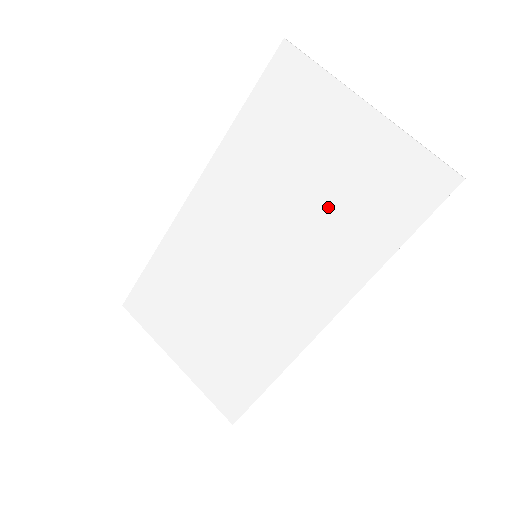
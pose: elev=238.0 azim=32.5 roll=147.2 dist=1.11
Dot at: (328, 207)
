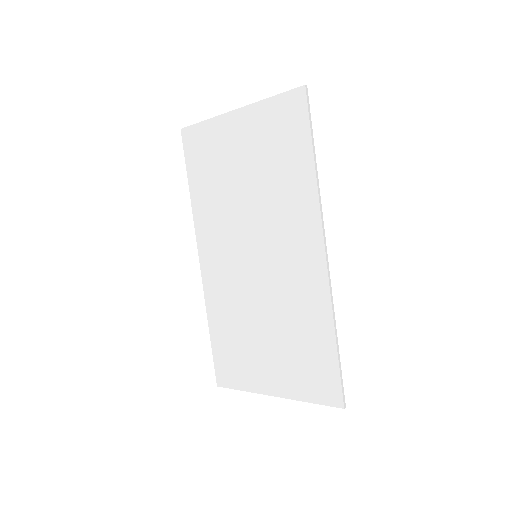
Dot at: (263, 180)
